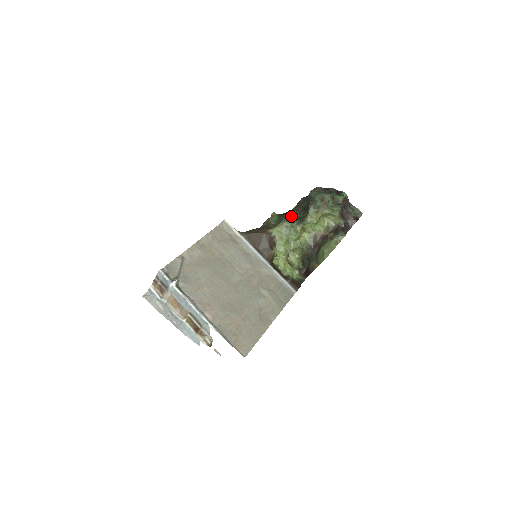
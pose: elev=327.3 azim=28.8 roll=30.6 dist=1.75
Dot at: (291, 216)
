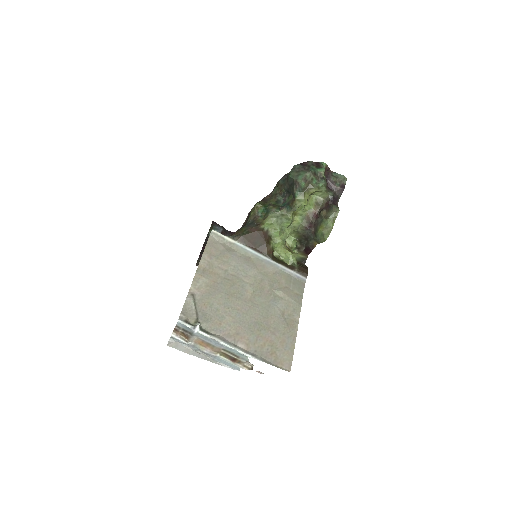
Dot at: (276, 202)
